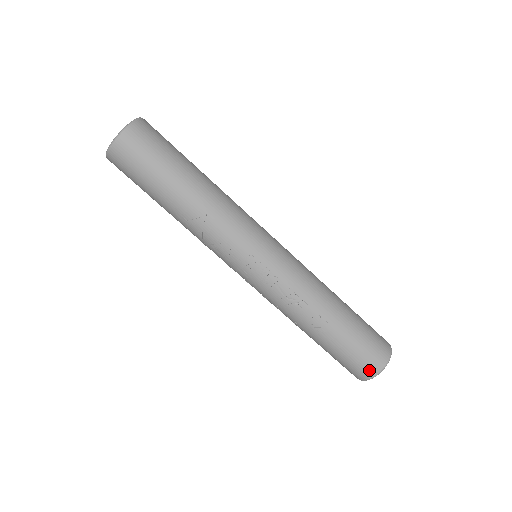
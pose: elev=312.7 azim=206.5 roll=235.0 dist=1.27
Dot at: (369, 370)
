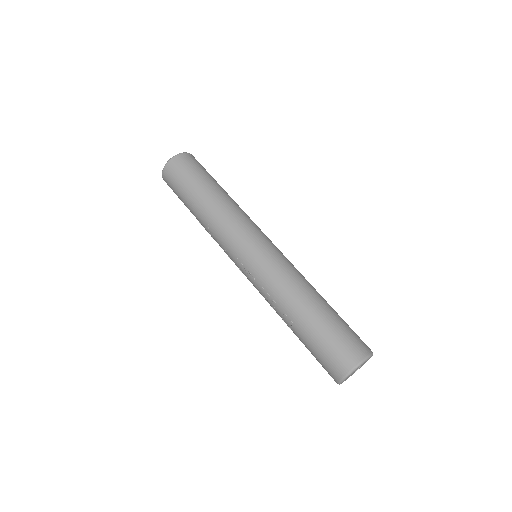
Dot at: (332, 375)
